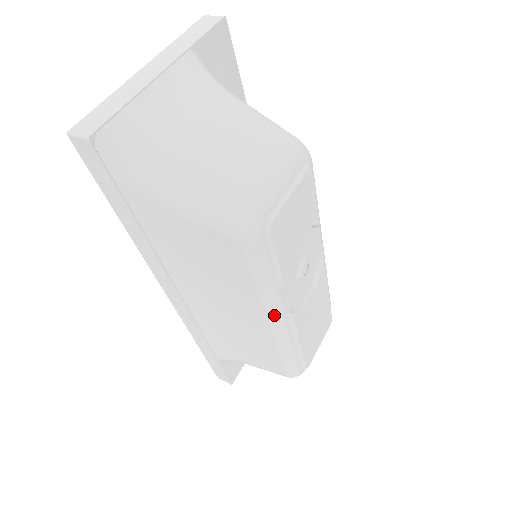
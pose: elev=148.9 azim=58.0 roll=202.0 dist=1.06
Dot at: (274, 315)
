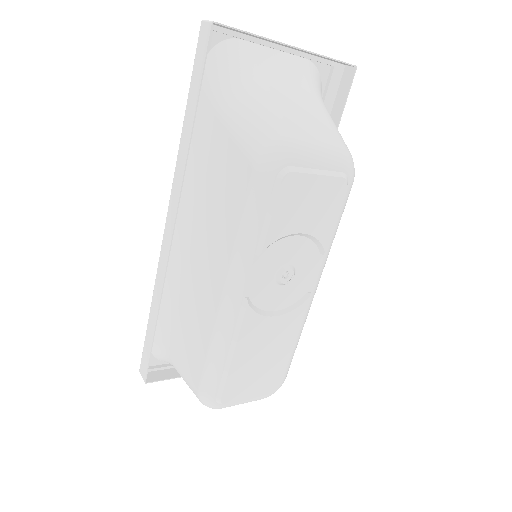
Dot at: (233, 283)
